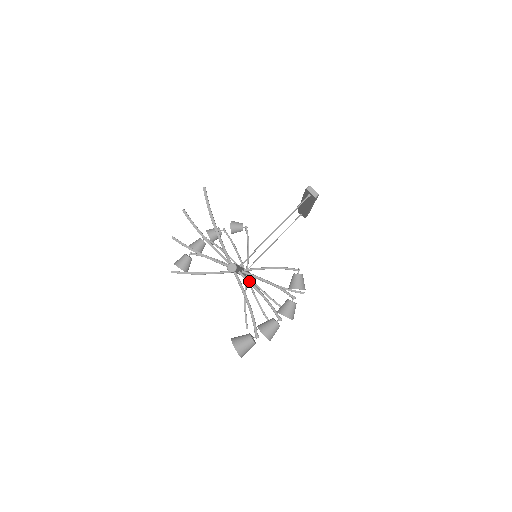
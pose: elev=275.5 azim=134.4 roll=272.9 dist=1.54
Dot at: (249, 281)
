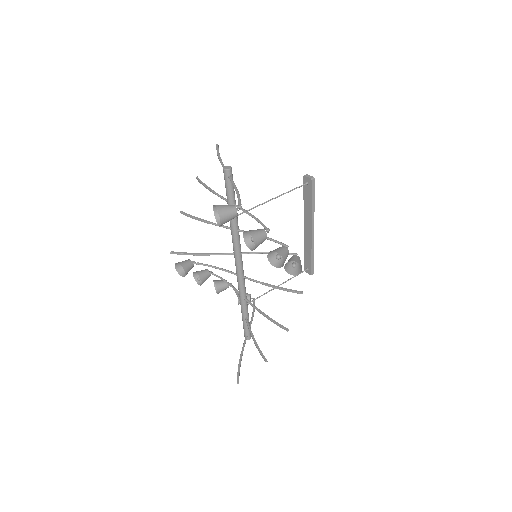
Dot at: (242, 208)
